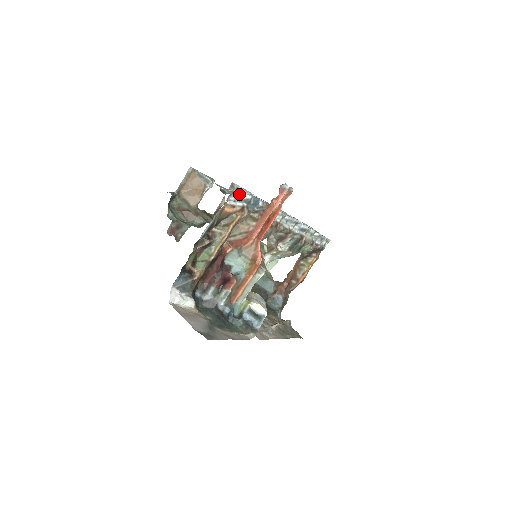
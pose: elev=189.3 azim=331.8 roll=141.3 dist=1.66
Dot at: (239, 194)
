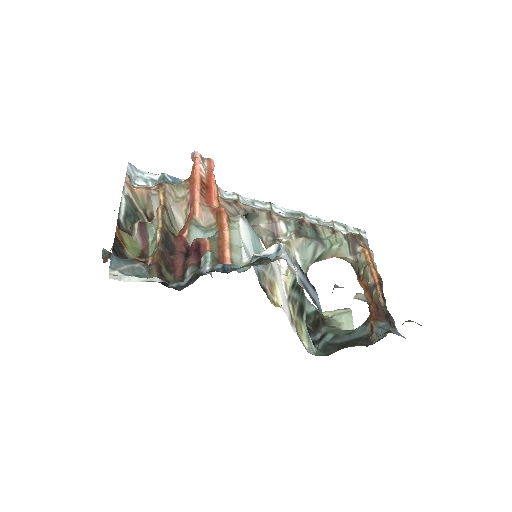
Dot at: (146, 176)
